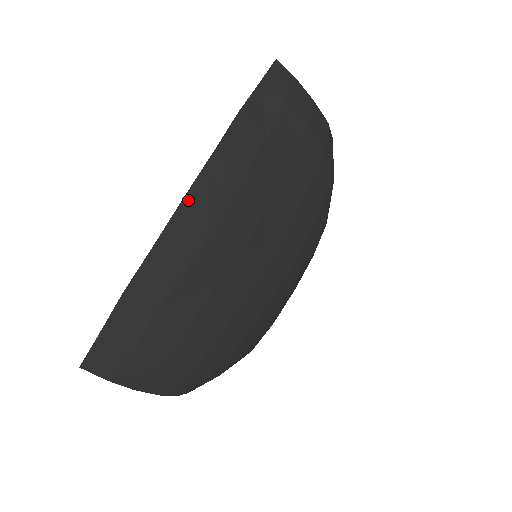
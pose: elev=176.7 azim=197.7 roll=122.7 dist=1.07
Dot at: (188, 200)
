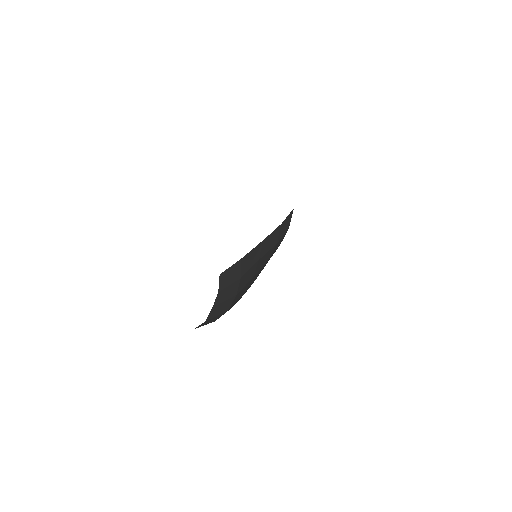
Dot at: occluded
